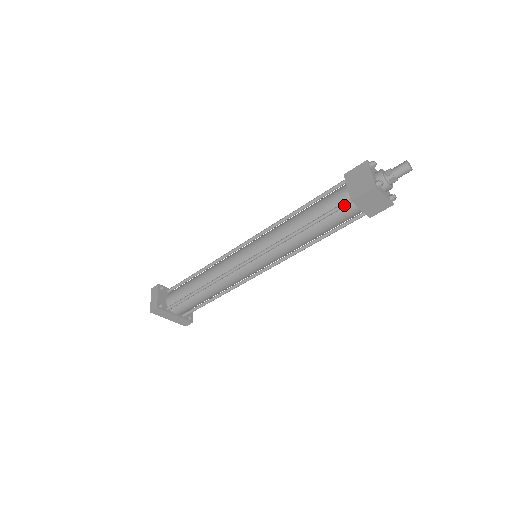
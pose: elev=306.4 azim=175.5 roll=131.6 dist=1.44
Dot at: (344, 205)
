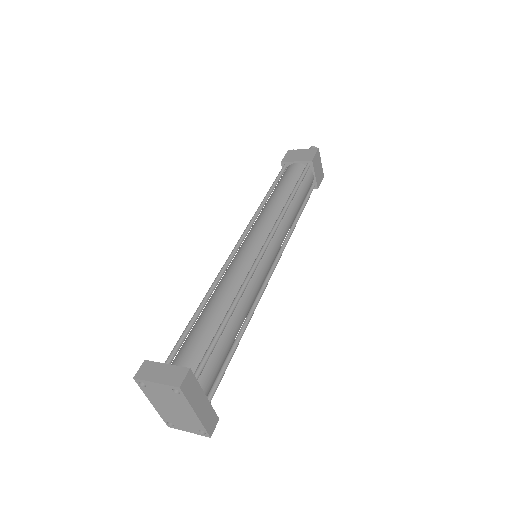
Dot at: (307, 168)
